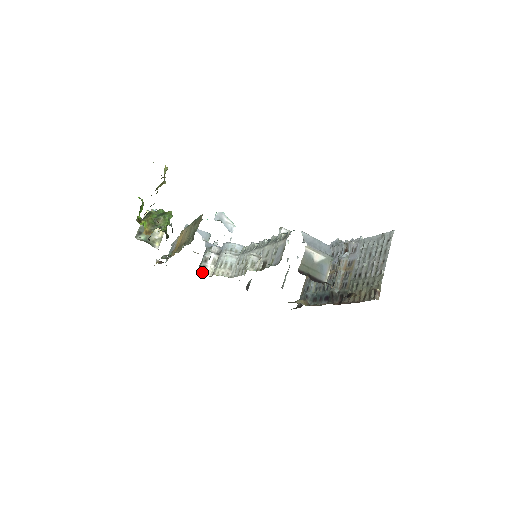
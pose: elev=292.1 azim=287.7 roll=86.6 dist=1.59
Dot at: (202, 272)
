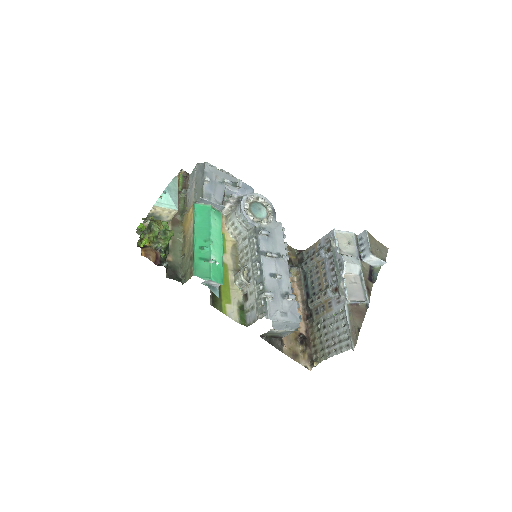
Dot at: occluded
